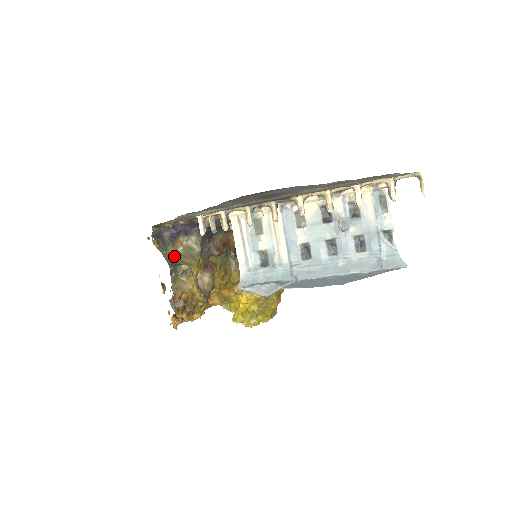
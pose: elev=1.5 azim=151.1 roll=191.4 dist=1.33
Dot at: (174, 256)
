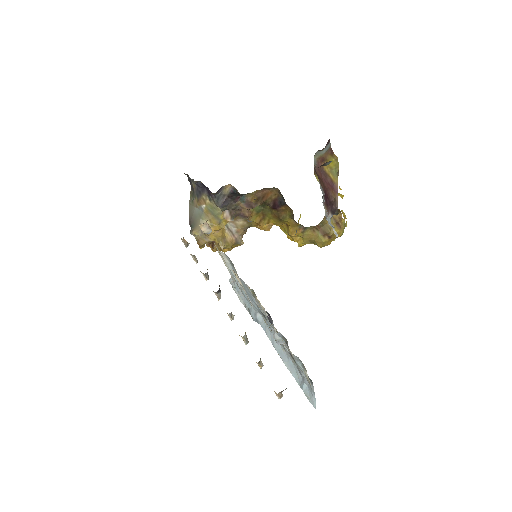
Dot at: (196, 213)
